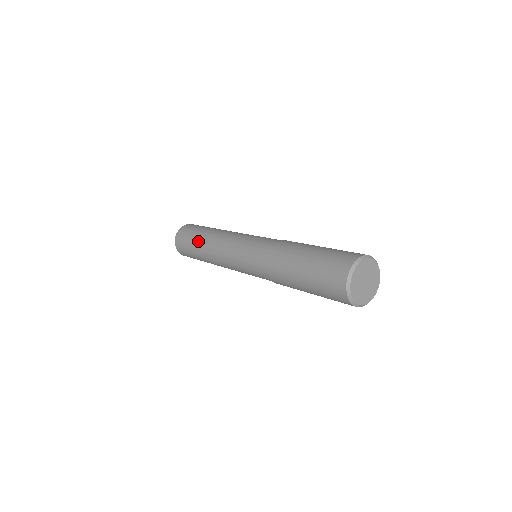
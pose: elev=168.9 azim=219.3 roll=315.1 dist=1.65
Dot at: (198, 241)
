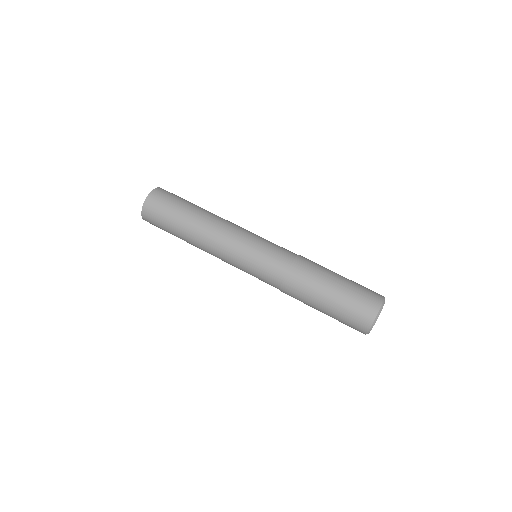
Dot at: (182, 231)
